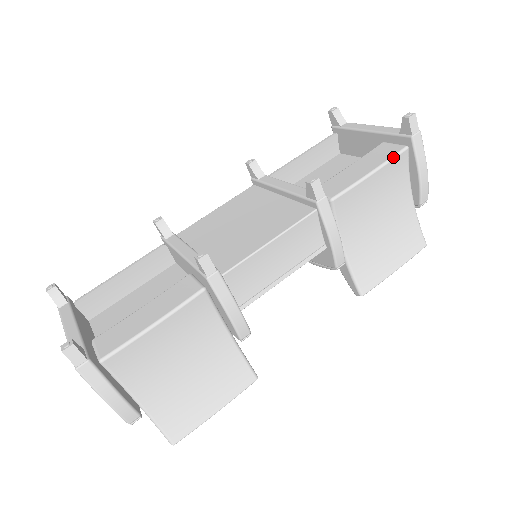
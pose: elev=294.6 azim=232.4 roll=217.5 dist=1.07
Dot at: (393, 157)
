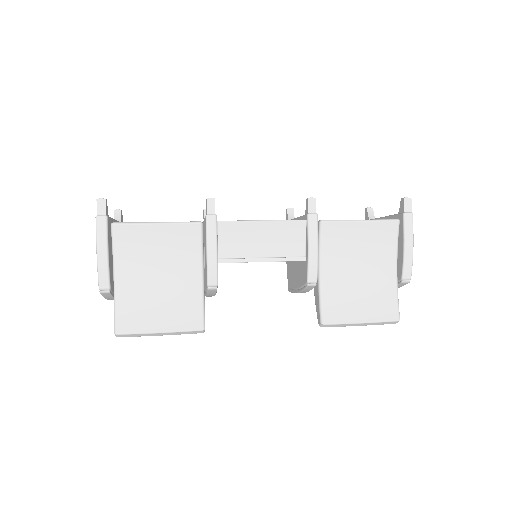
Dot at: (383, 220)
